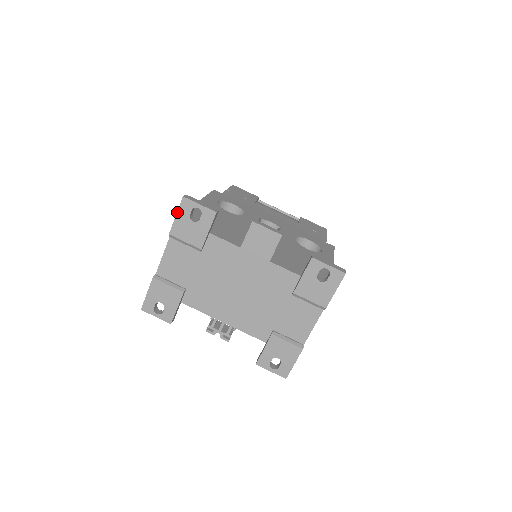
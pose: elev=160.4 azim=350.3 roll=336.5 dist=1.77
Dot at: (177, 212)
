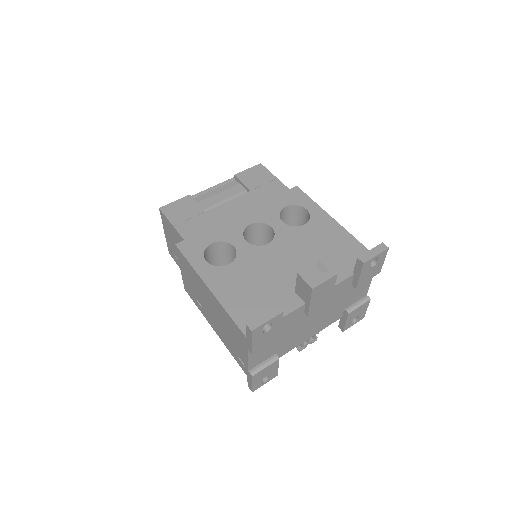
Dot at: (251, 341)
